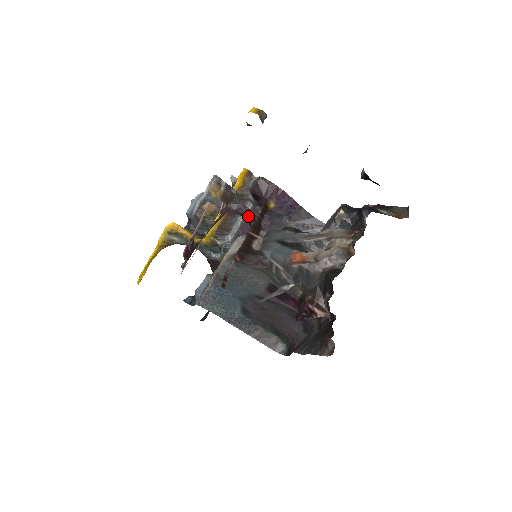
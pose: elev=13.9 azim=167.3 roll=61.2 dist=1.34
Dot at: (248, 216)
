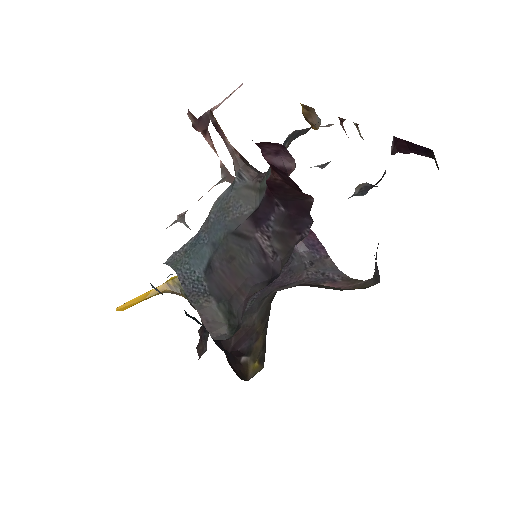
Dot at: occluded
